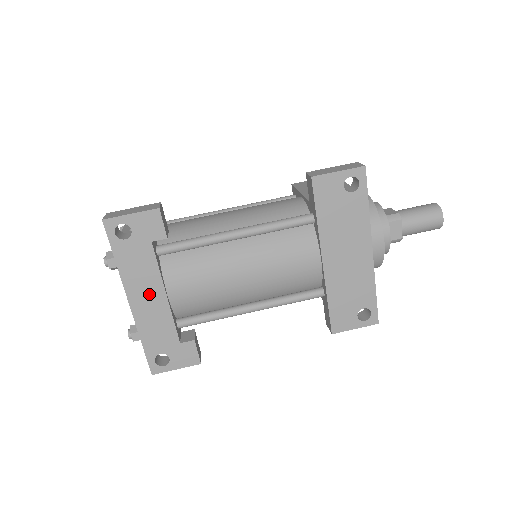
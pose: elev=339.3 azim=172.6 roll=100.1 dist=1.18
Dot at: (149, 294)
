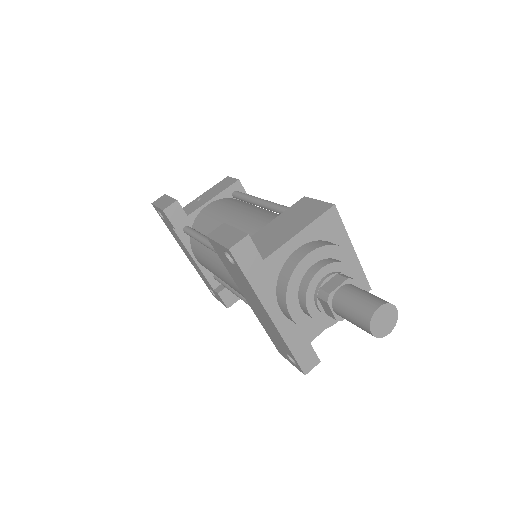
Dot at: (188, 254)
